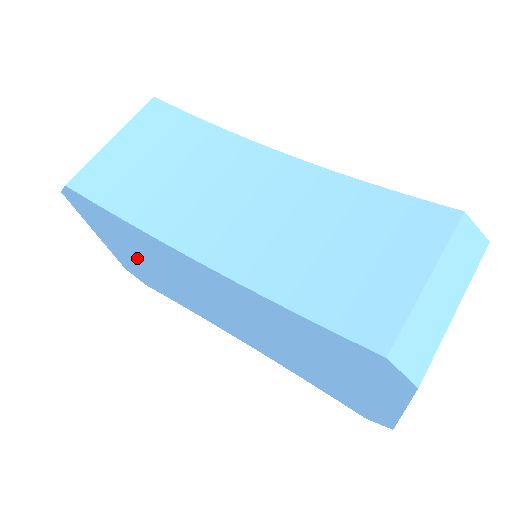
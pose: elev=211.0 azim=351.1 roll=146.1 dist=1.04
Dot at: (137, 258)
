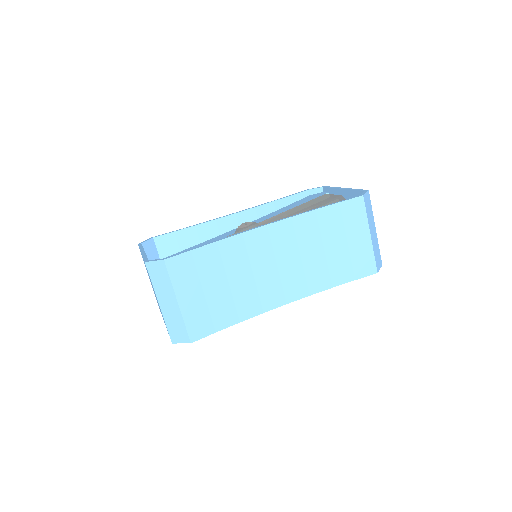
Dot at: occluded
